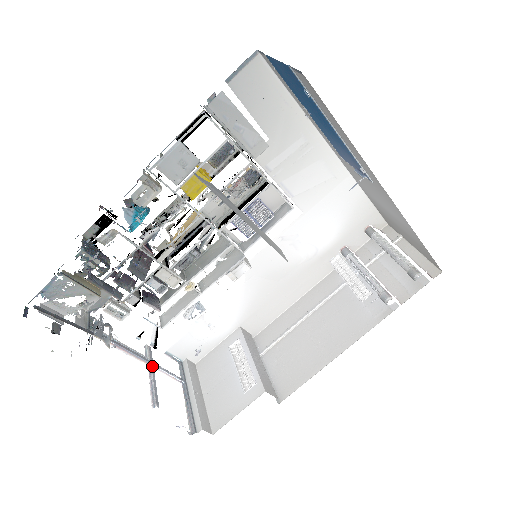
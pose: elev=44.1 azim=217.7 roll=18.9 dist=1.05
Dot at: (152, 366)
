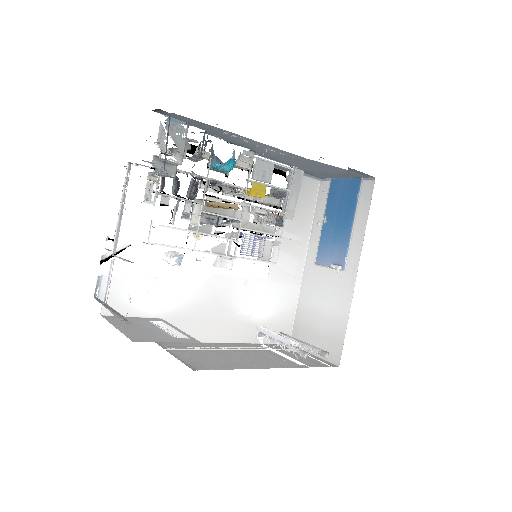
Dot at: occluded
